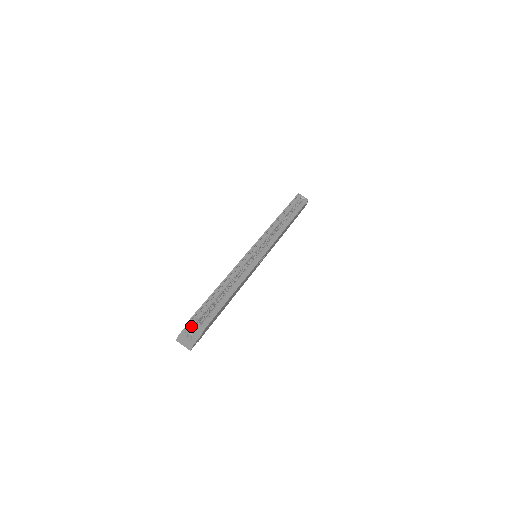
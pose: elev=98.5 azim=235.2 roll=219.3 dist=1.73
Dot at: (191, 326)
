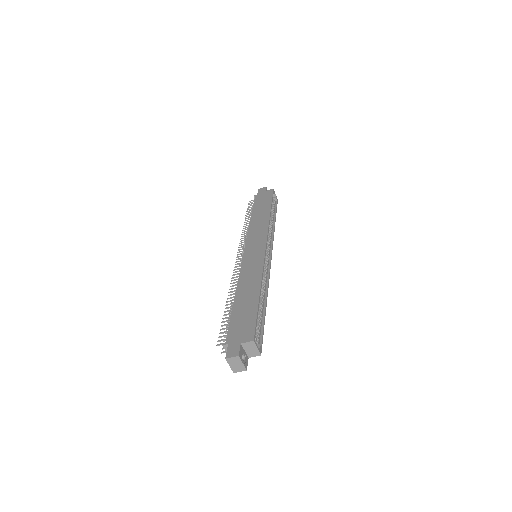
Dot at: (246, 346)
